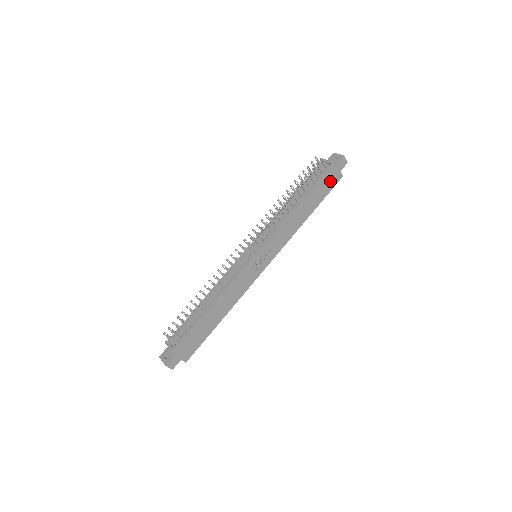
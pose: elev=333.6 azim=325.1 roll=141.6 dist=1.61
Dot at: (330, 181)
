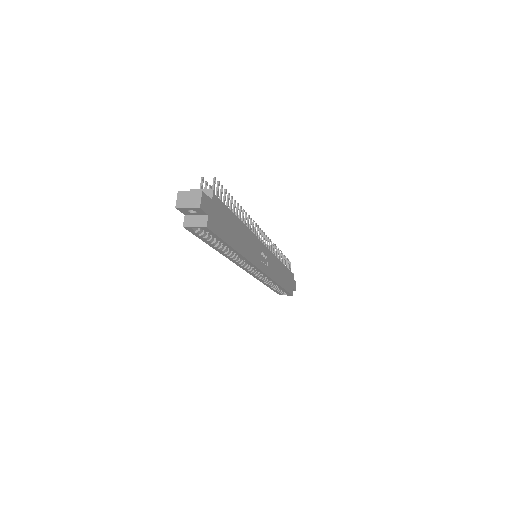
Dot at: (290, 285)
